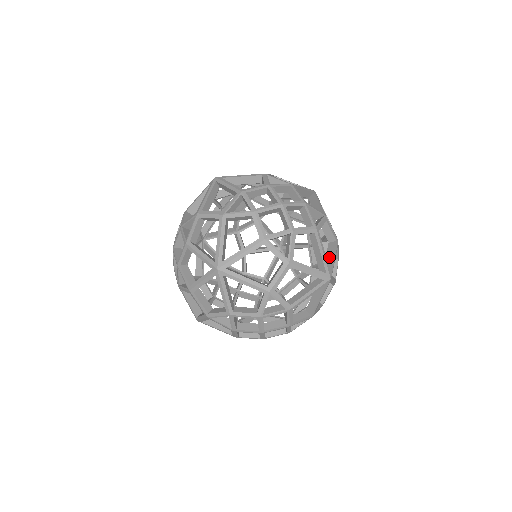
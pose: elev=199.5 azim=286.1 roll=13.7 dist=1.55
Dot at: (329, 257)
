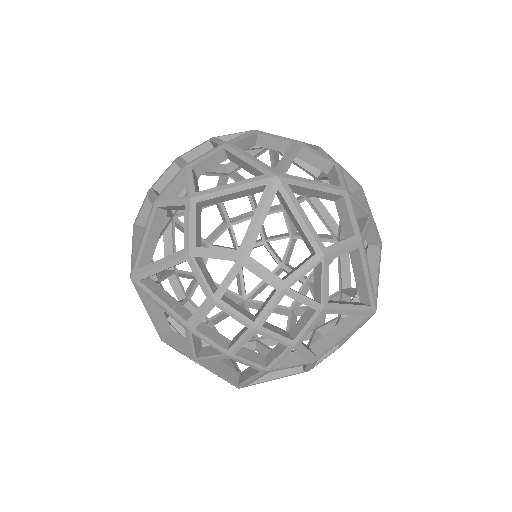
Dot at: occluded
